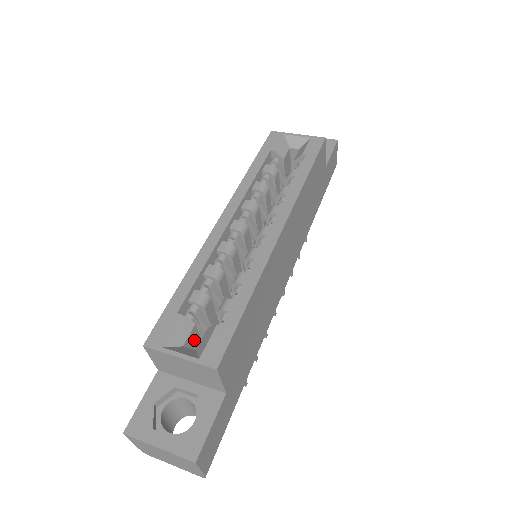
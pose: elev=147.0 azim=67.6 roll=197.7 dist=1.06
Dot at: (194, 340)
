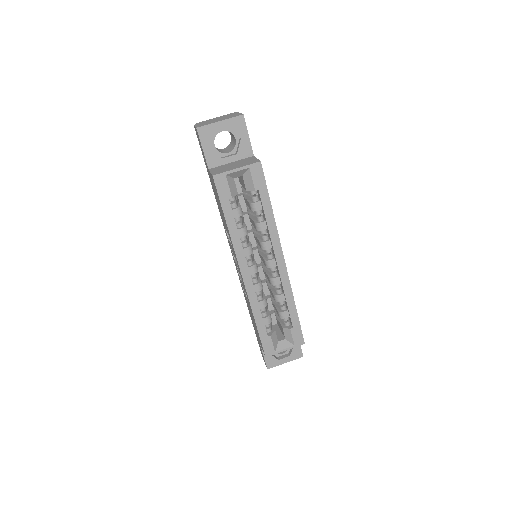
Dot at: occluded
